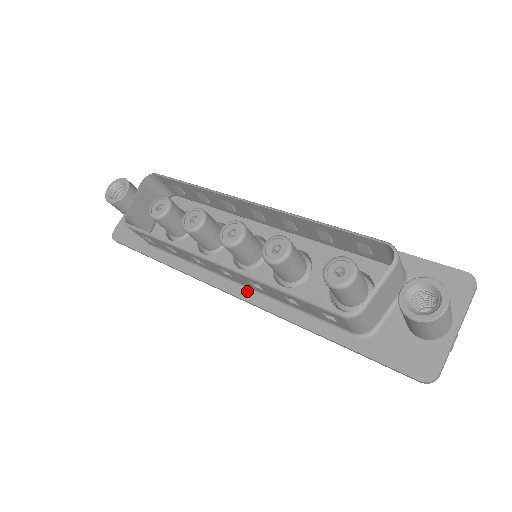
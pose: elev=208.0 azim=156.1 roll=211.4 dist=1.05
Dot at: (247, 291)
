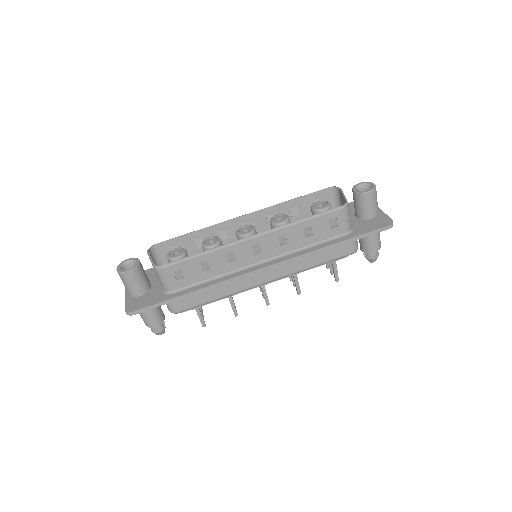
Dot at: (272, 261)
